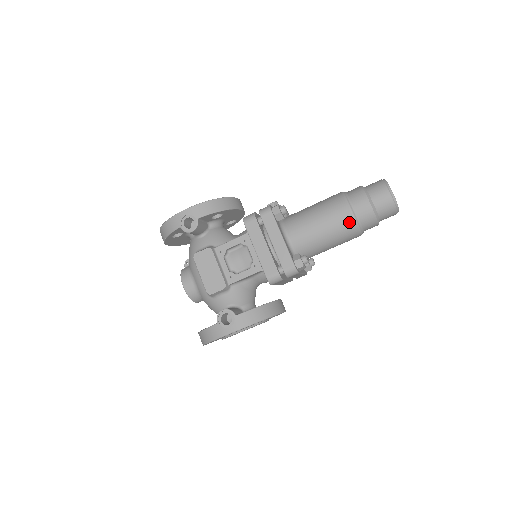
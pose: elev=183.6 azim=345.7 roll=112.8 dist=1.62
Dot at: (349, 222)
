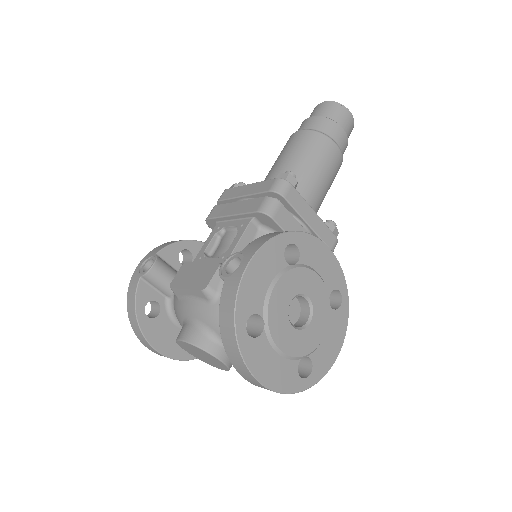
Dot at: (306, 135)
